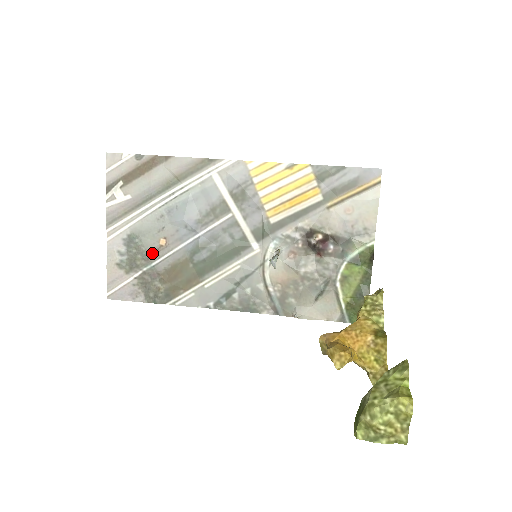
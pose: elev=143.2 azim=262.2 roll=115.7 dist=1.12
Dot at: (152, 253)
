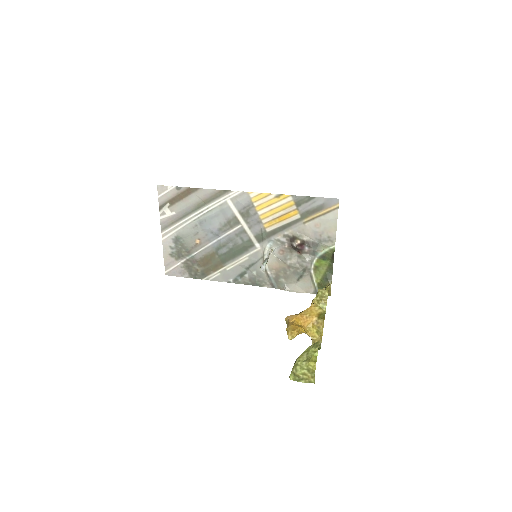
Dot at: (191, 248)
